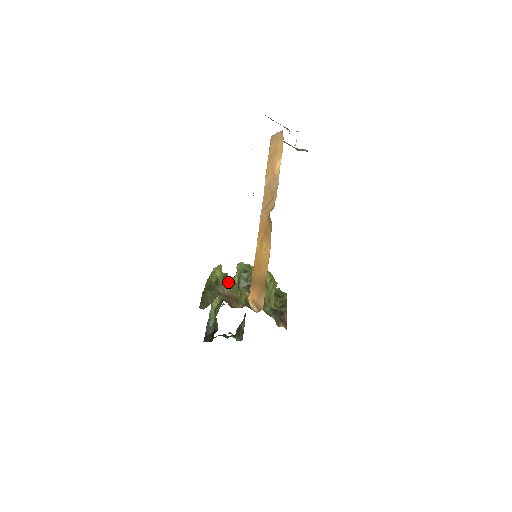
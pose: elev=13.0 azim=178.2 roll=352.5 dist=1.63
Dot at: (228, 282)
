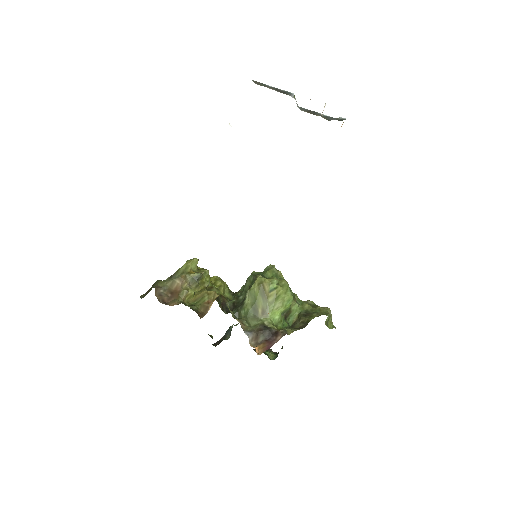
Dot at: (184, 277)
